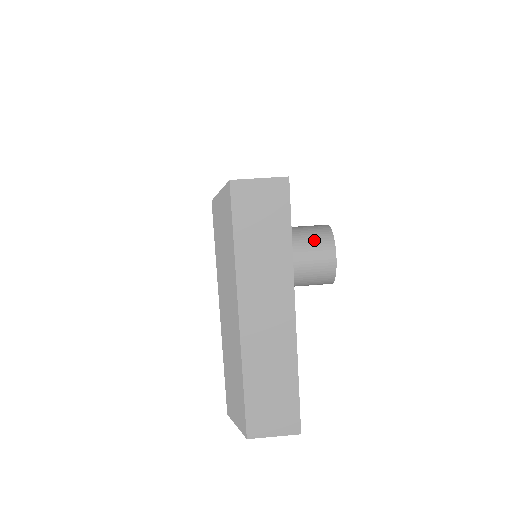
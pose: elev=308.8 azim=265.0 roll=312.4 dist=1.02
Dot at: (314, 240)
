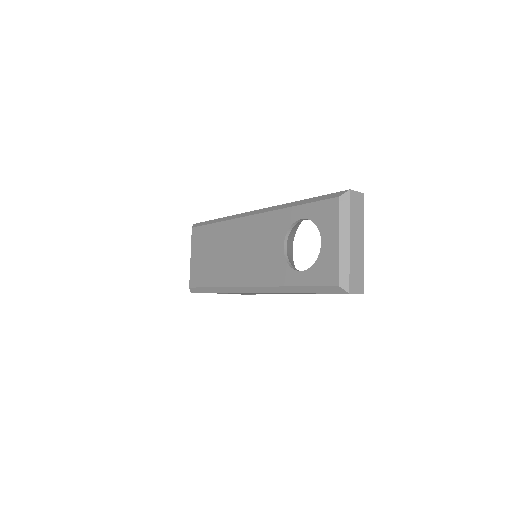
Dot at: occluded
